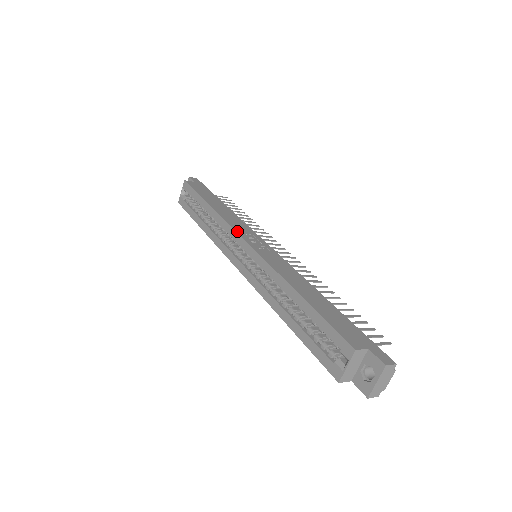
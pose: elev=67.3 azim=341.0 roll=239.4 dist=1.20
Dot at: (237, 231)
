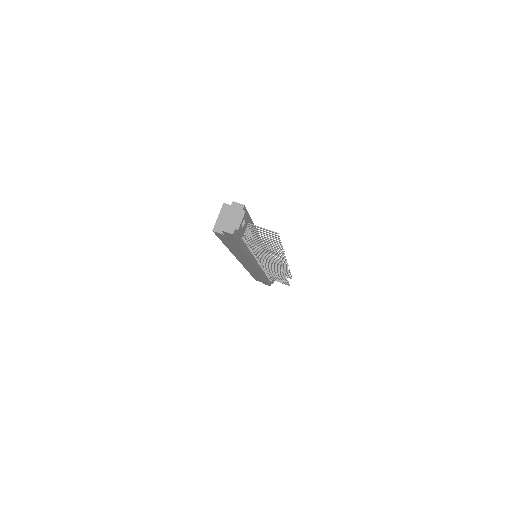
Dot at: occluded
